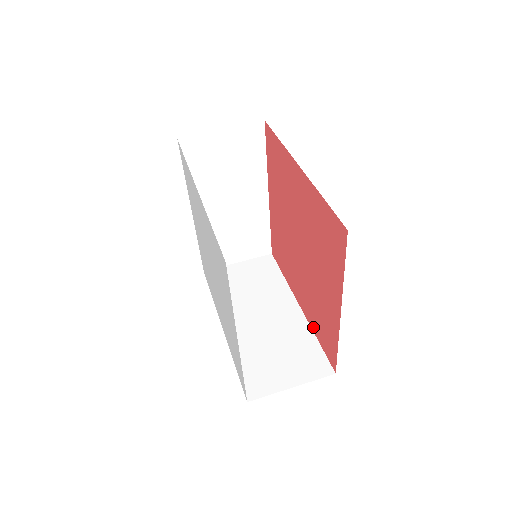
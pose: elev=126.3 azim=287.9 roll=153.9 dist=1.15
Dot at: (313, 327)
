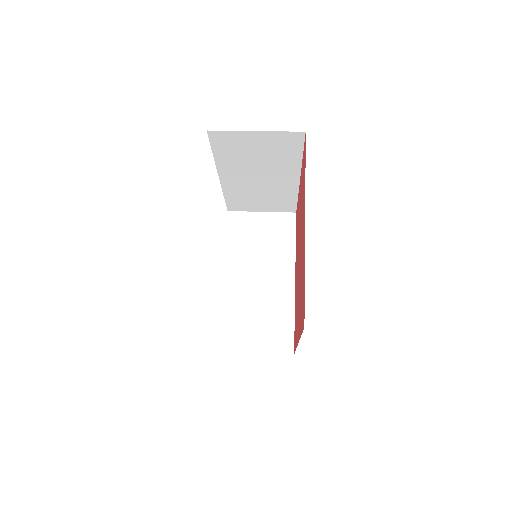
Dot at: (300, 330)
